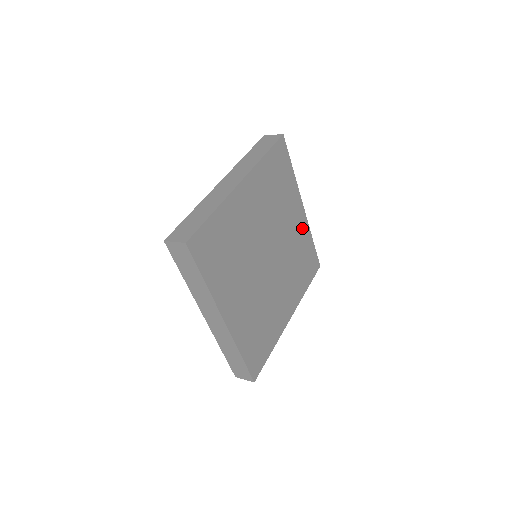
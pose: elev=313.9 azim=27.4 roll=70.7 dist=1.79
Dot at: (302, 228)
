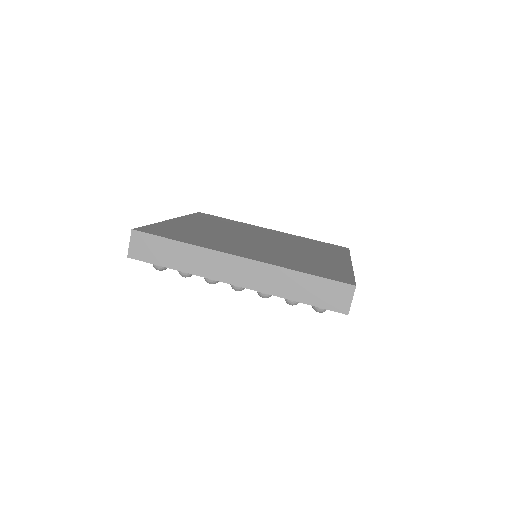
Dot at: occluded
